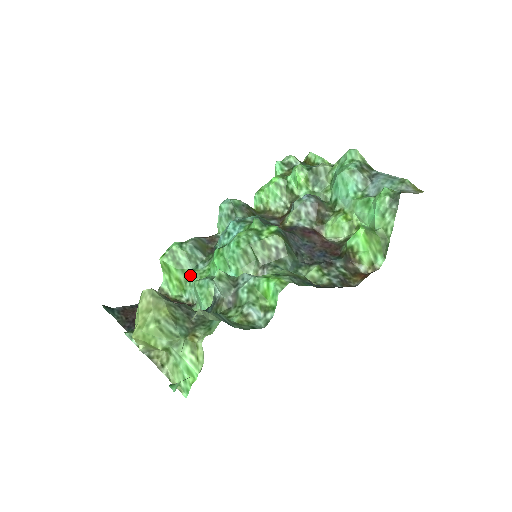
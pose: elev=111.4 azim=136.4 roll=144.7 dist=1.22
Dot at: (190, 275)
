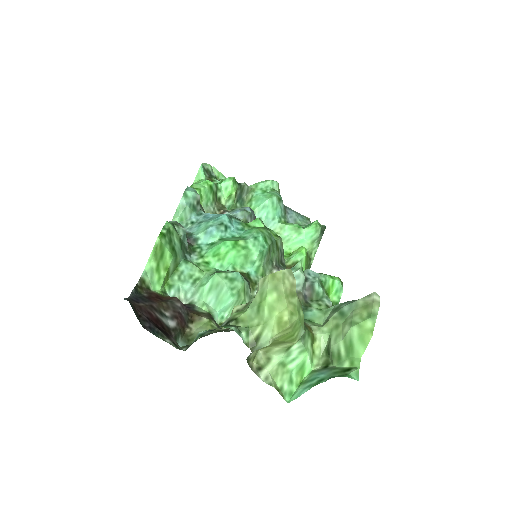
Dot at: (179, 266)
